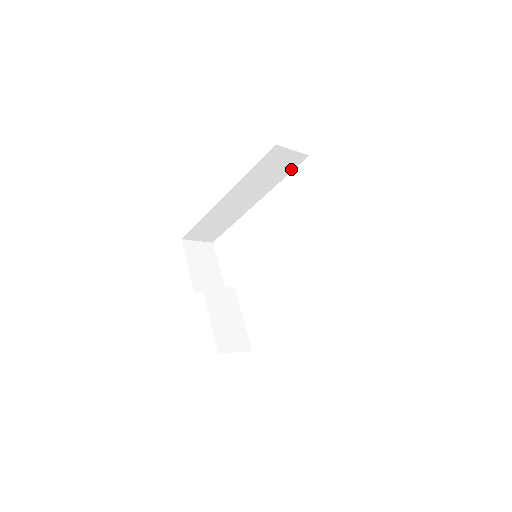
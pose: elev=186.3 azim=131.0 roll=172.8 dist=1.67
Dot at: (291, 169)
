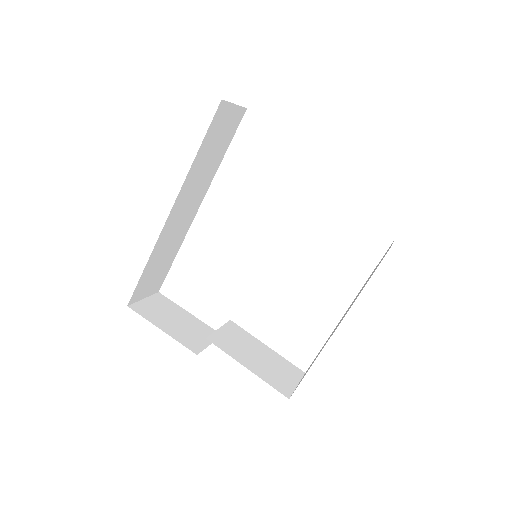
Dot at: (231, 137)
